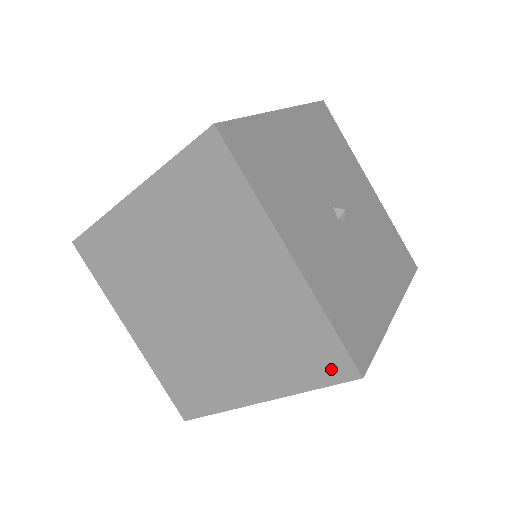
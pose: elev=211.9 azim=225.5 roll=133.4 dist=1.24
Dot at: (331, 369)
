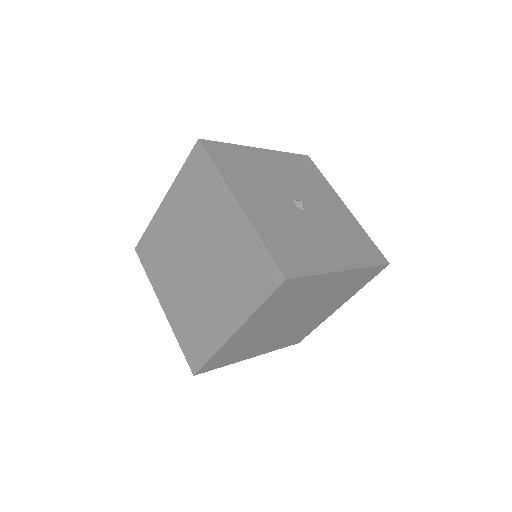
Dot at: (268, 281)
